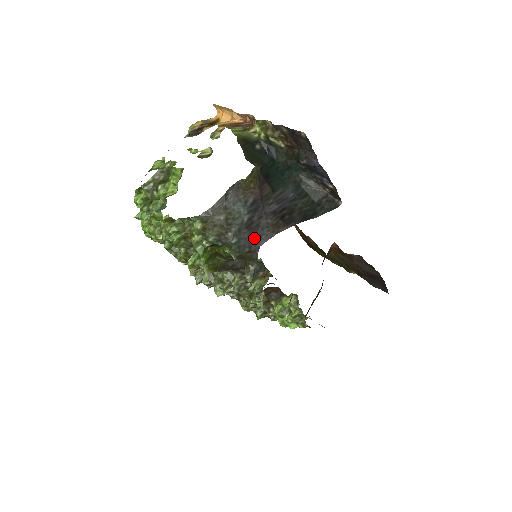
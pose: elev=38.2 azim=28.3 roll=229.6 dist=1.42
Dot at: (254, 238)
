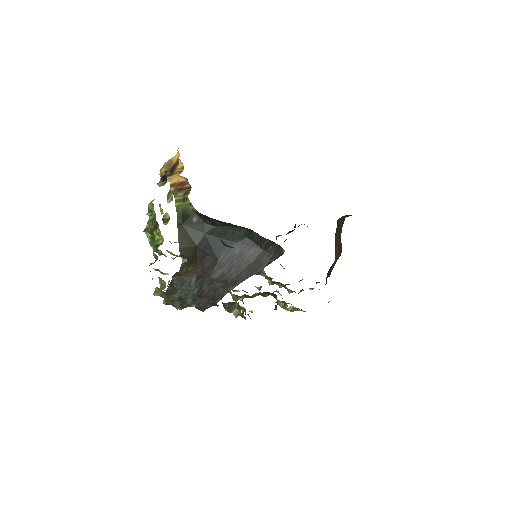
Dot at: (210, 299)
